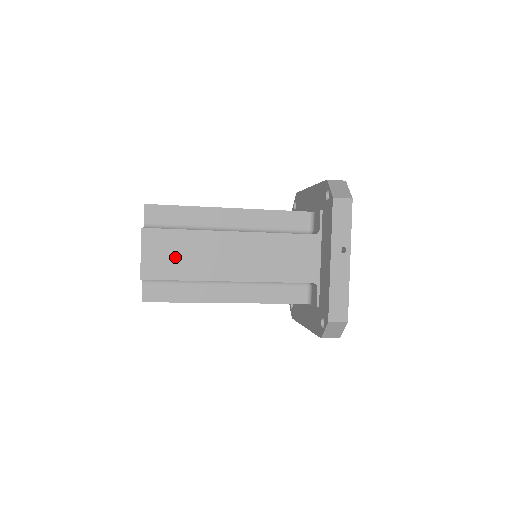
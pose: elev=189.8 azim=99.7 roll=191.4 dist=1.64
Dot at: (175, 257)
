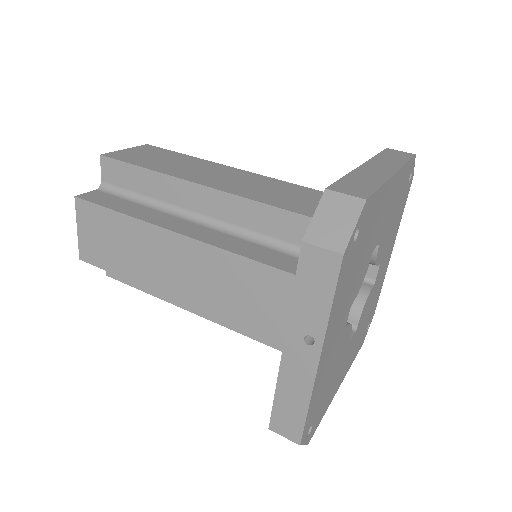
Dot at: (111, 245)
